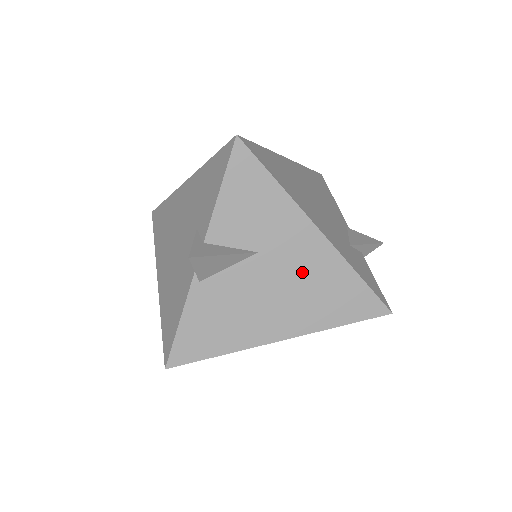
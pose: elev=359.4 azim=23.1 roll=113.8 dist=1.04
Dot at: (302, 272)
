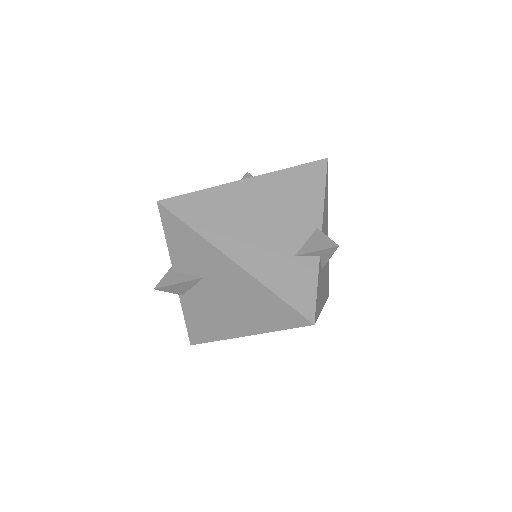
Dot at: (235, 291)
